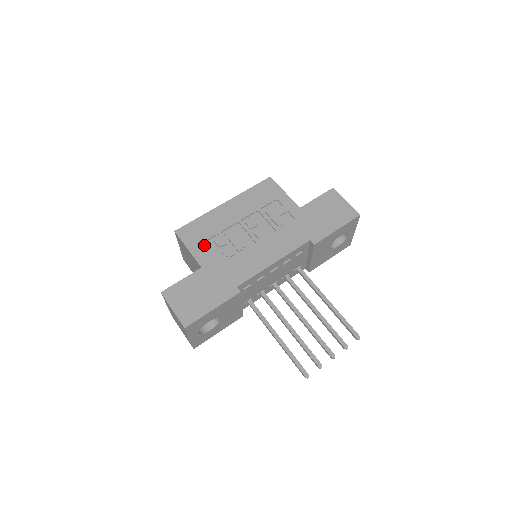
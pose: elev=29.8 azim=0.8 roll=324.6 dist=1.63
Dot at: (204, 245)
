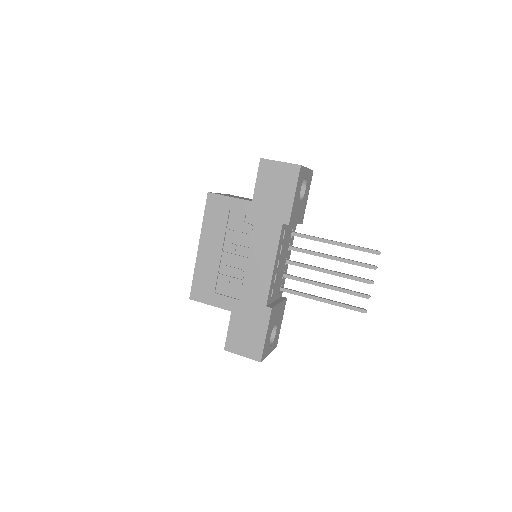
Dot at: (217, 292)
